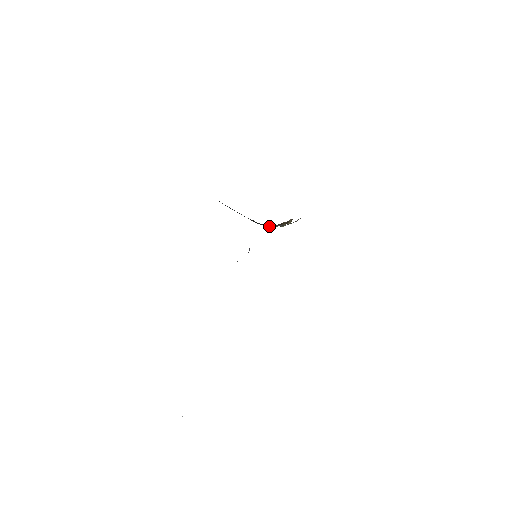
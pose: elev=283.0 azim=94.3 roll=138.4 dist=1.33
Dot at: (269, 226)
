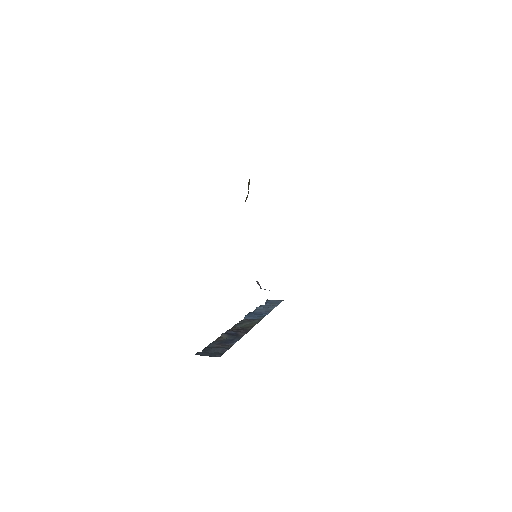
Dot at: occluded
